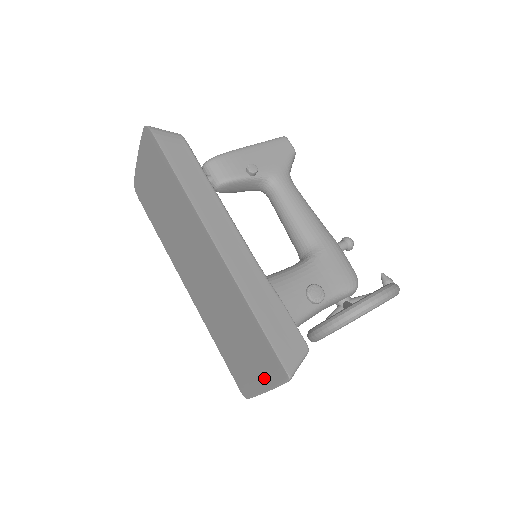
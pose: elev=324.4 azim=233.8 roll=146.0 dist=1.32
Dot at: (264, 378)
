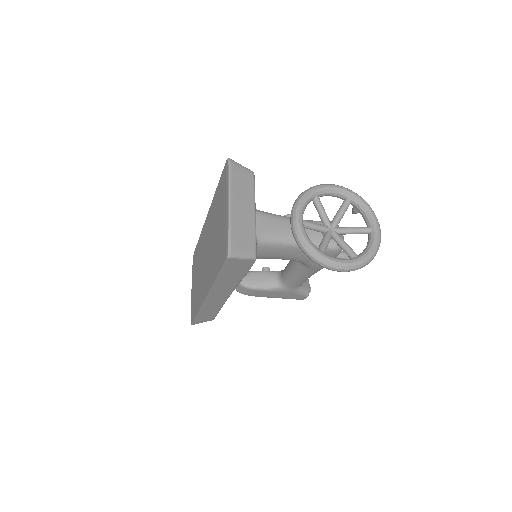
Dot at: (225, 198)
